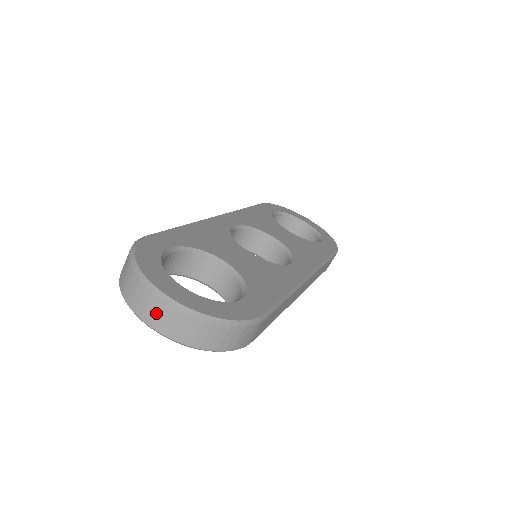
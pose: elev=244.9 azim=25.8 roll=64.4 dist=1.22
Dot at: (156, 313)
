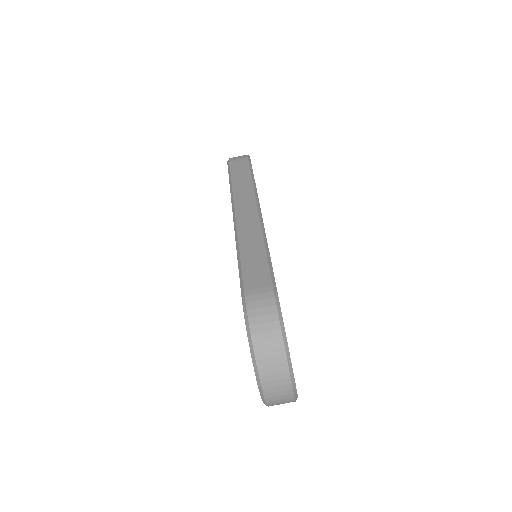
Dot at: (279, 393)
